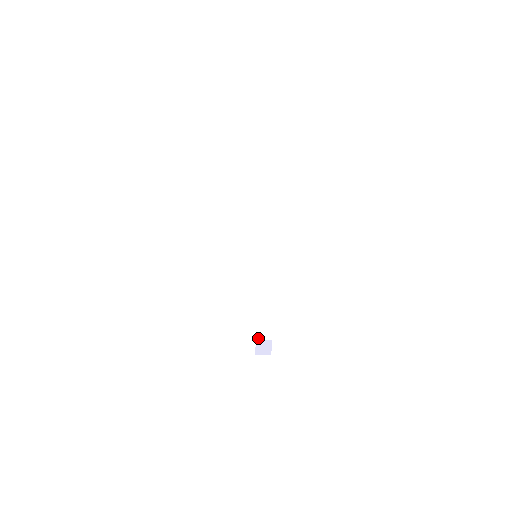
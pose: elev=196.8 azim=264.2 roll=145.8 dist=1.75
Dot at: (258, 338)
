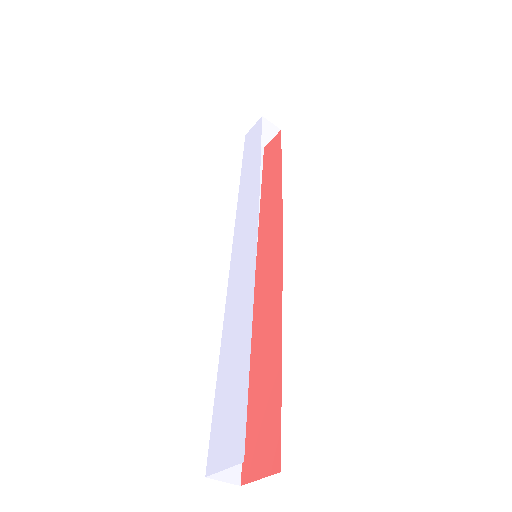
Dot at: (210, 472)
